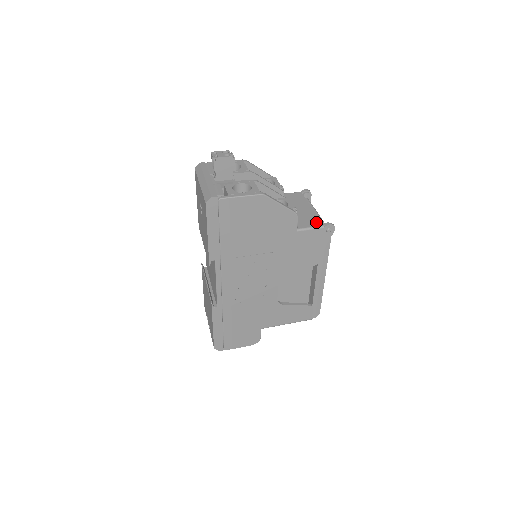
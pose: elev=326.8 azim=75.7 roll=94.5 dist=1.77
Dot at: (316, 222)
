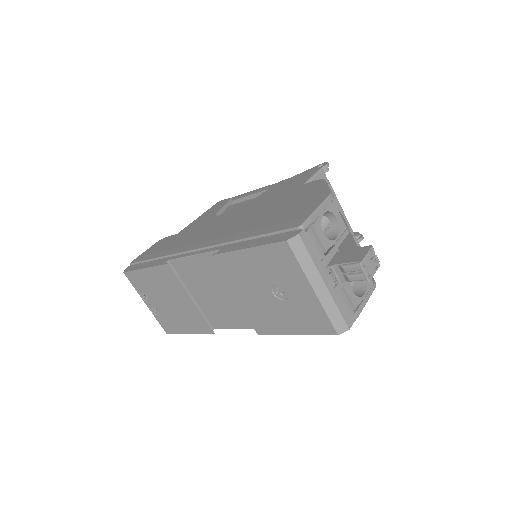
Dot at: occluded
